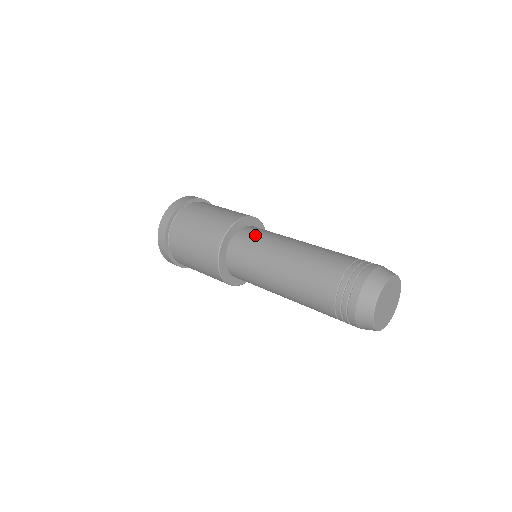
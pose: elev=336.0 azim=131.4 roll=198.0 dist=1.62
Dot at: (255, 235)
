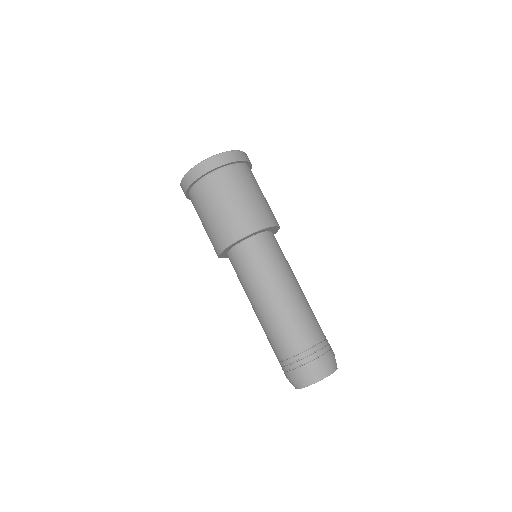
Dot at: (236, 271)
